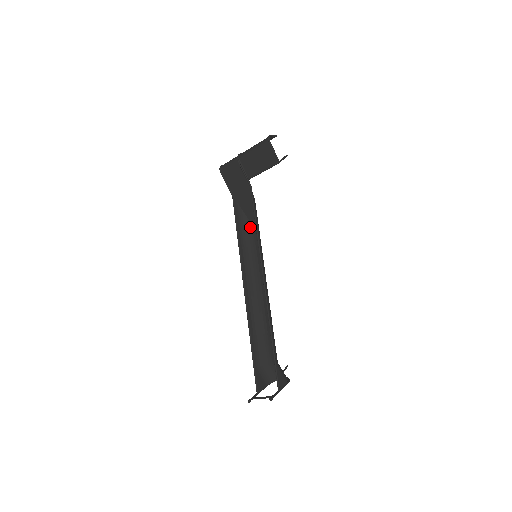
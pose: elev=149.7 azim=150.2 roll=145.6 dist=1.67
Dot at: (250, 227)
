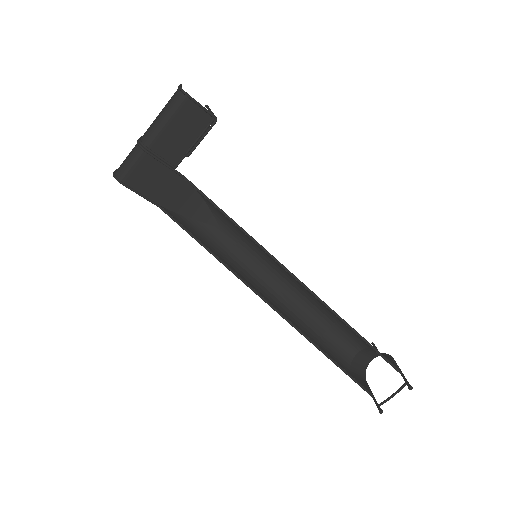
Dot at: (210, 229)
